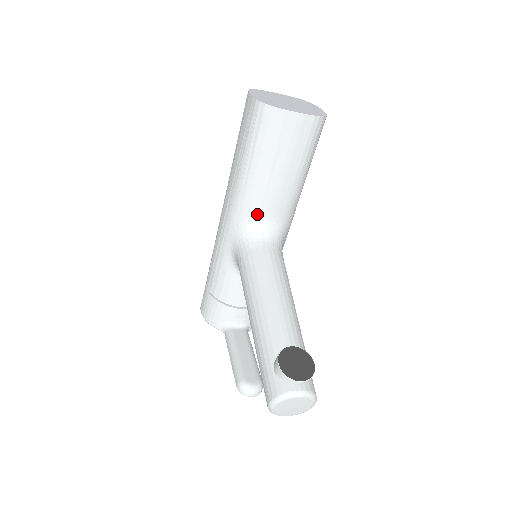
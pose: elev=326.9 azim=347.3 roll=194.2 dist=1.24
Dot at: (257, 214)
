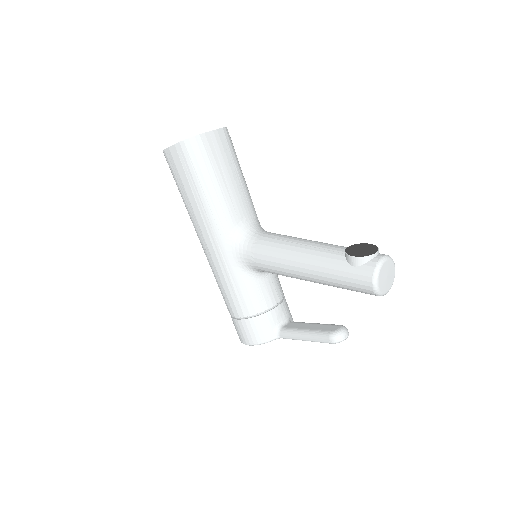
Dot at: (236, 220)
